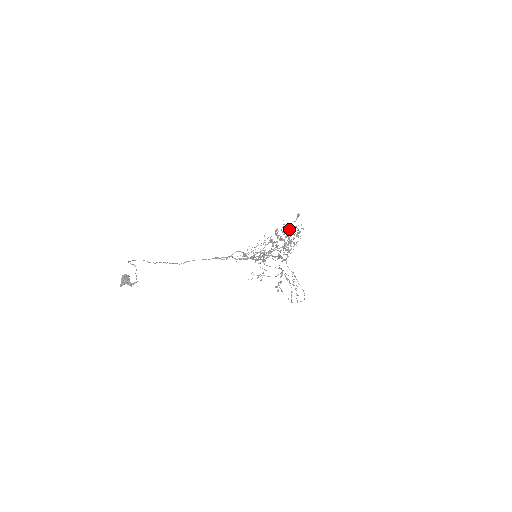
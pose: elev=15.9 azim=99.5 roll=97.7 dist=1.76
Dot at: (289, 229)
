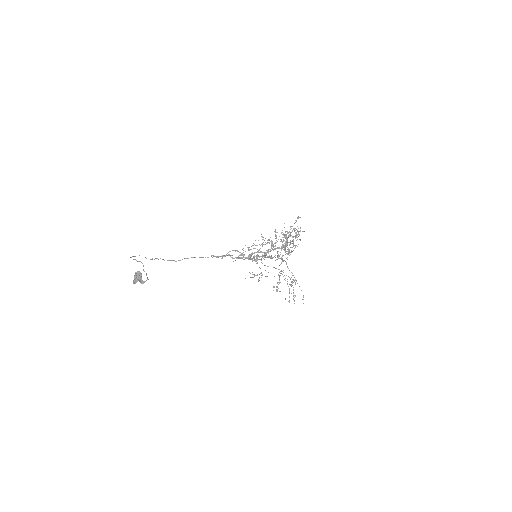
Dot at: occluded
